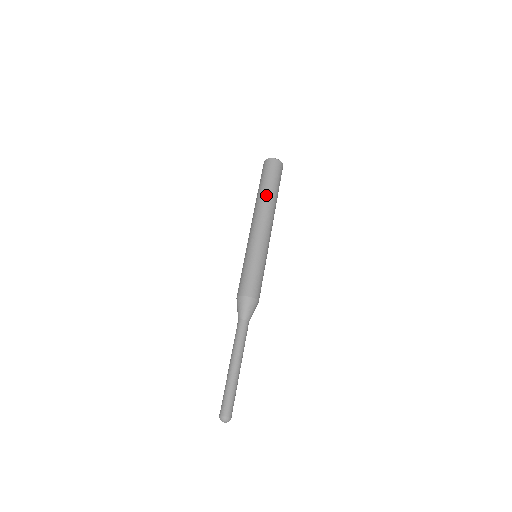
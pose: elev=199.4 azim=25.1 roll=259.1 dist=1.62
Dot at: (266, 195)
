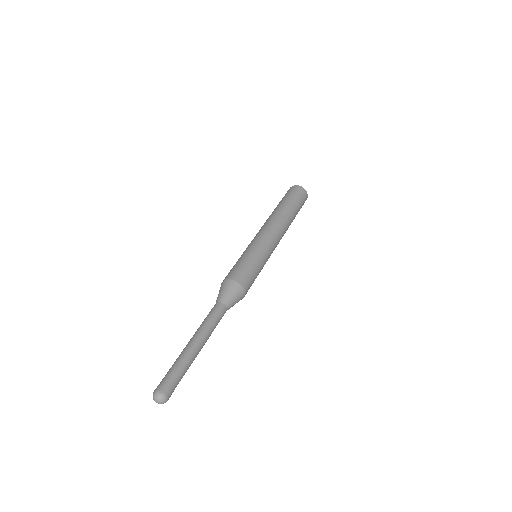
Dot at: (276, 208)
